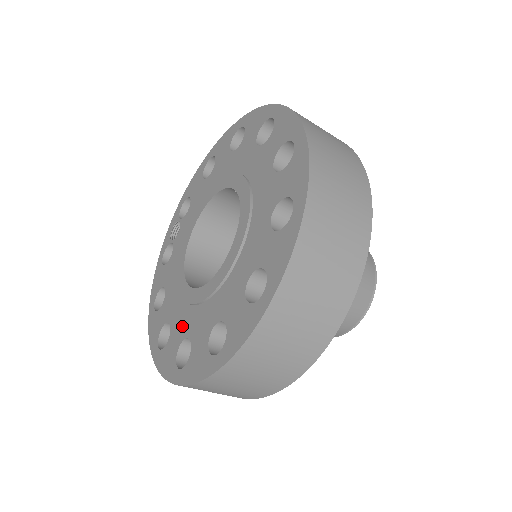
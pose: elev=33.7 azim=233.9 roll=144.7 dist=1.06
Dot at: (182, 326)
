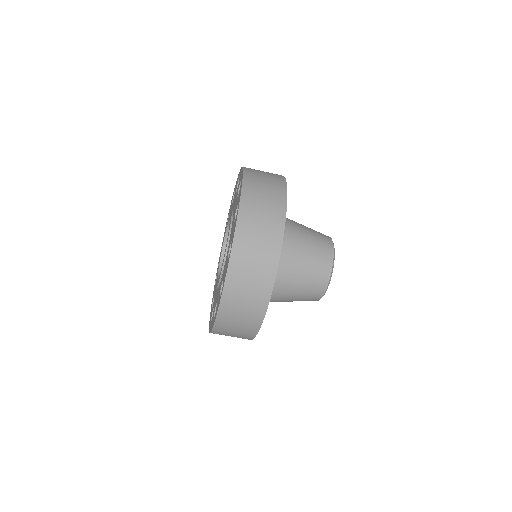
Dot at: occluded
